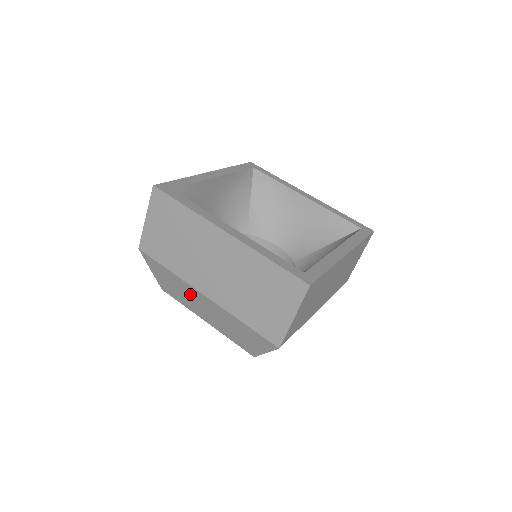
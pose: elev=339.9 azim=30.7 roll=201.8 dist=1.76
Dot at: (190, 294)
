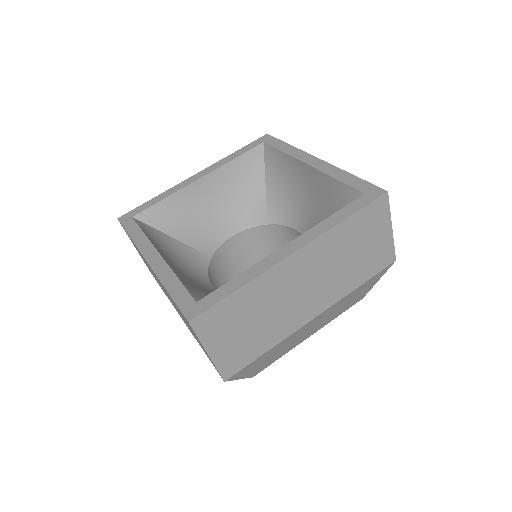
Dot at: occluded
